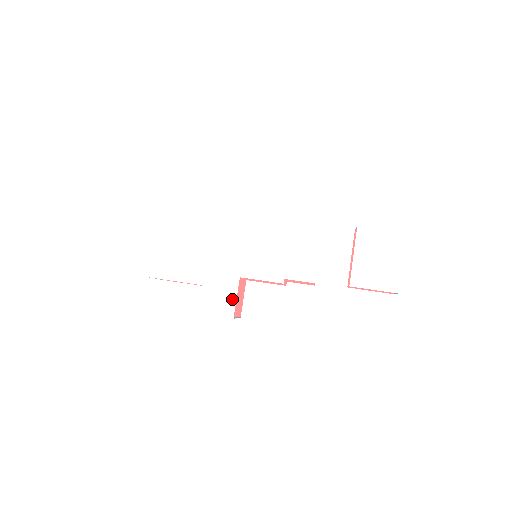
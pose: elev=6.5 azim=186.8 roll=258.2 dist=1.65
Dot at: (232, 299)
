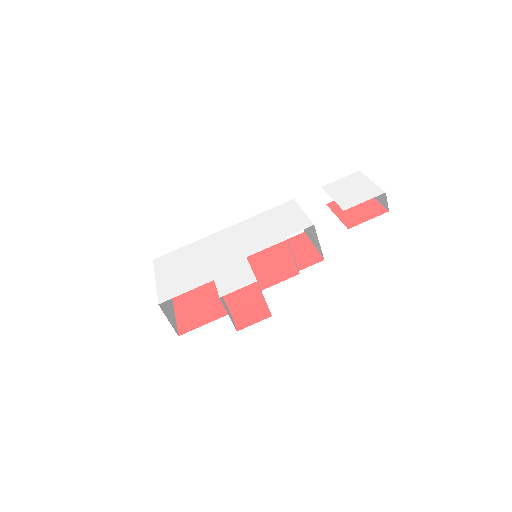
Dot at: (248, 272)
